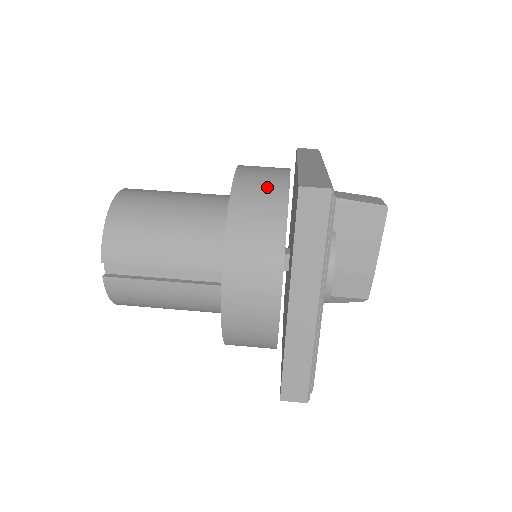
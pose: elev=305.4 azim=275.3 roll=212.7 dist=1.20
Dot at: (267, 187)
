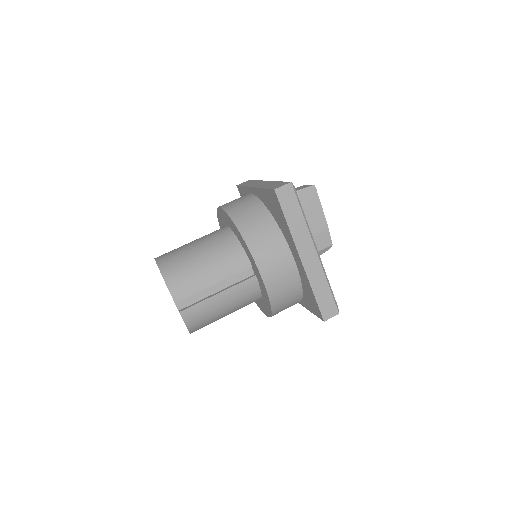
Dot at: (248, 206)
